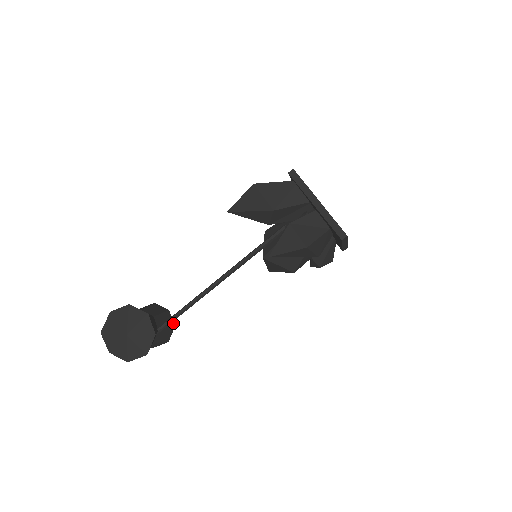
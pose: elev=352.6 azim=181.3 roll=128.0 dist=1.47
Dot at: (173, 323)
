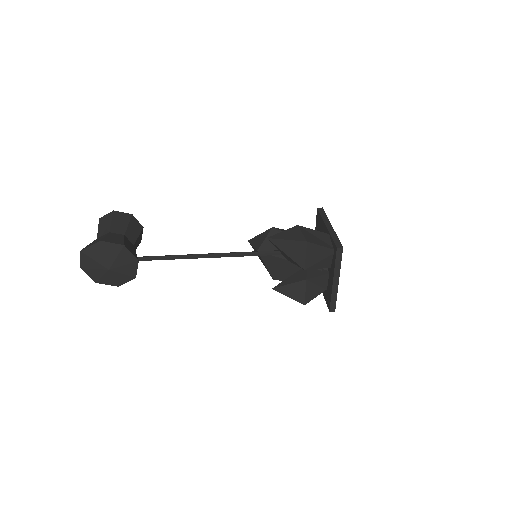
Dot at: (141, 239)
